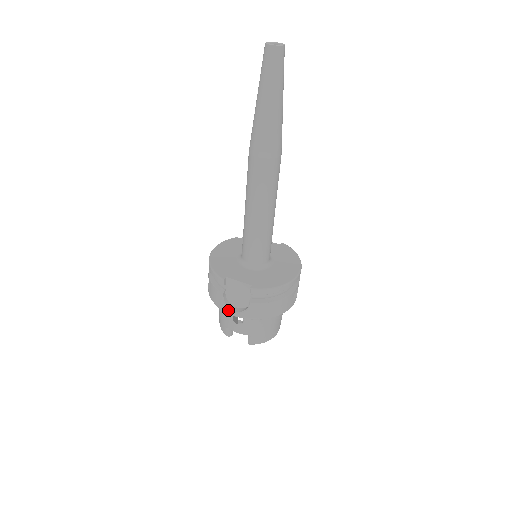
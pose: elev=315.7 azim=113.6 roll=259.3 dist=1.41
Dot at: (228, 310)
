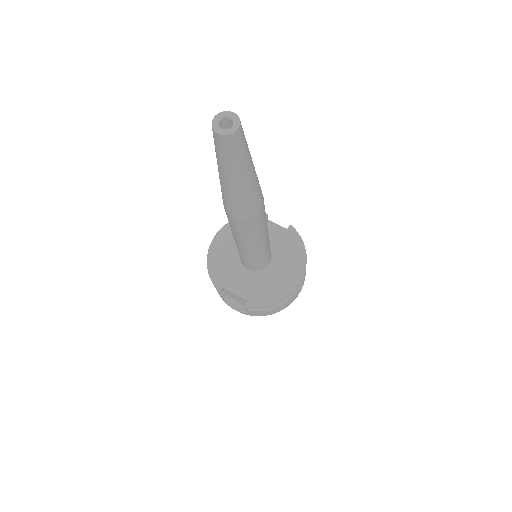
Dot at: (230, 306)
